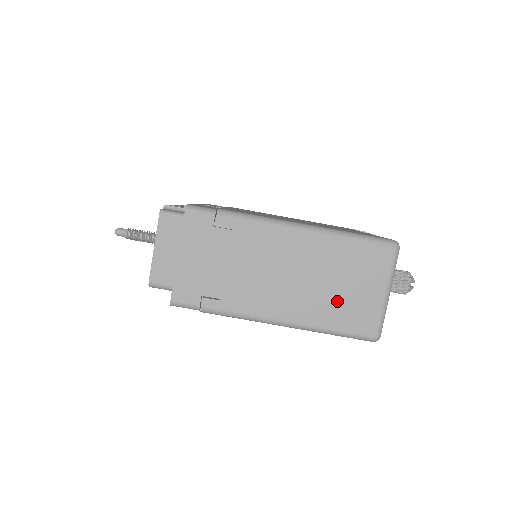
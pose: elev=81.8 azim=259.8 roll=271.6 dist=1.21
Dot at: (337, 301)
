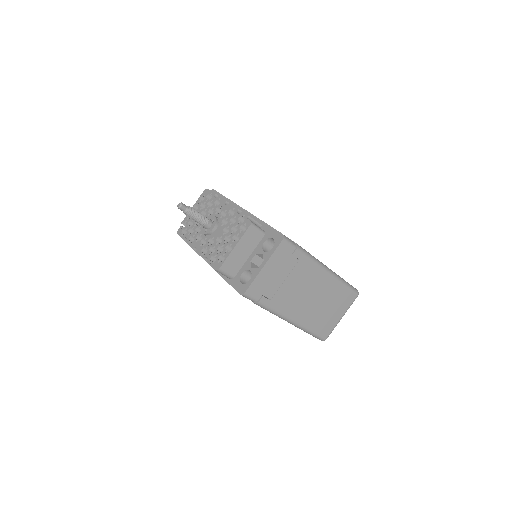
Dot at: (321, 316)
